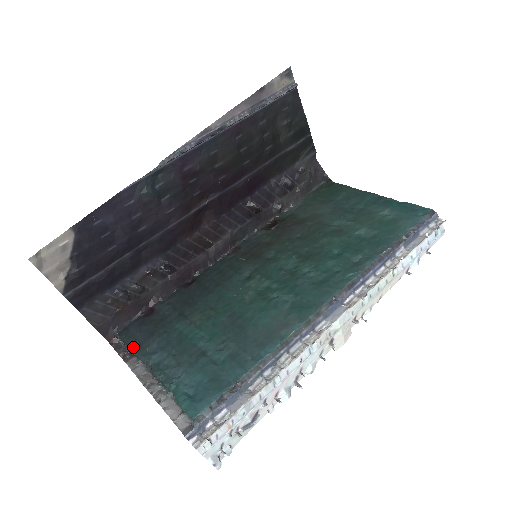
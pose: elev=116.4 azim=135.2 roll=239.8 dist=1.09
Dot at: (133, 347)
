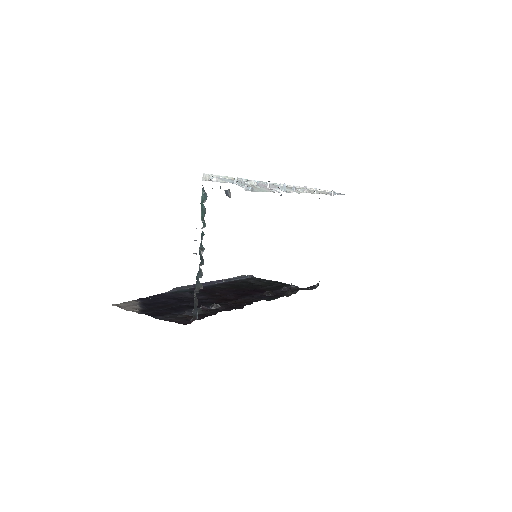
Dot at: (196, 290)
